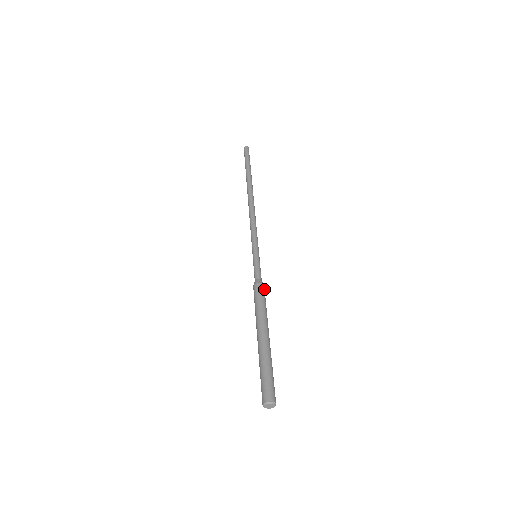
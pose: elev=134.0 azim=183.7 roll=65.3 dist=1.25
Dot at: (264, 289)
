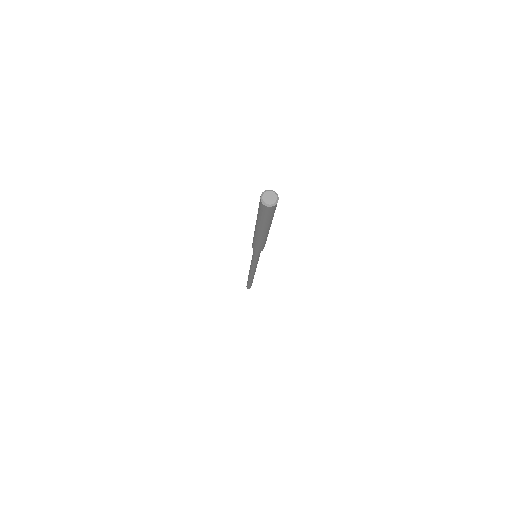
Dot at: occluded
